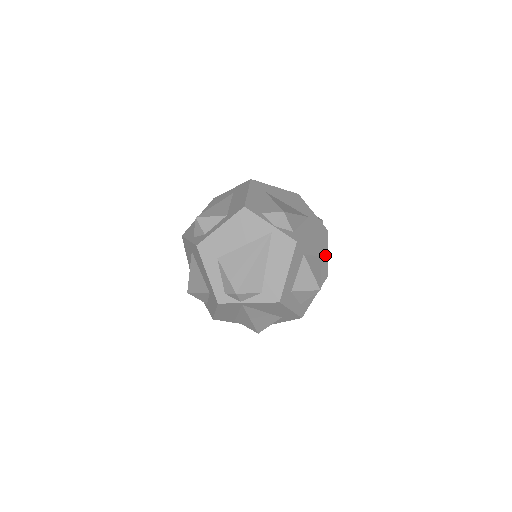
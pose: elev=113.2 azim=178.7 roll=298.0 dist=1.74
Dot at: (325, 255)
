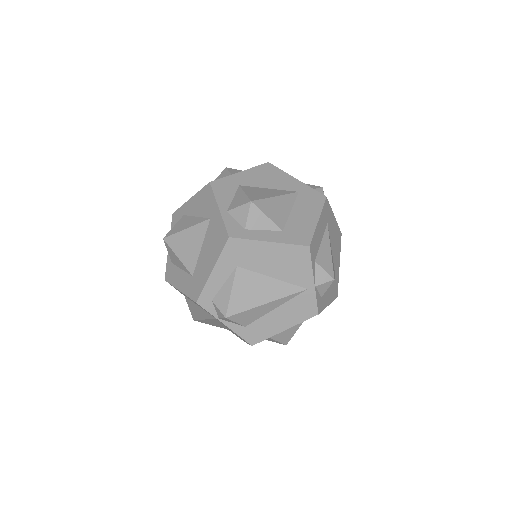
Dot at: occluded
